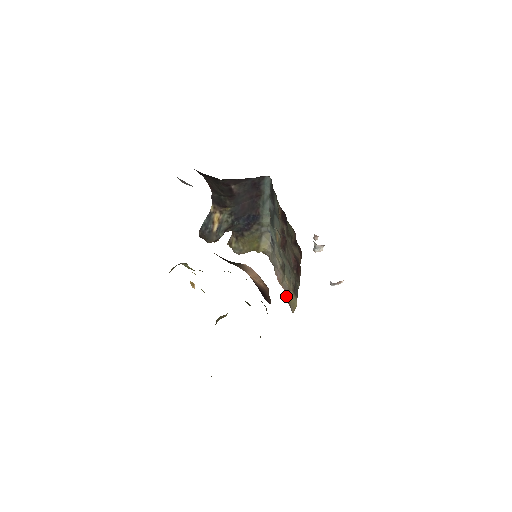
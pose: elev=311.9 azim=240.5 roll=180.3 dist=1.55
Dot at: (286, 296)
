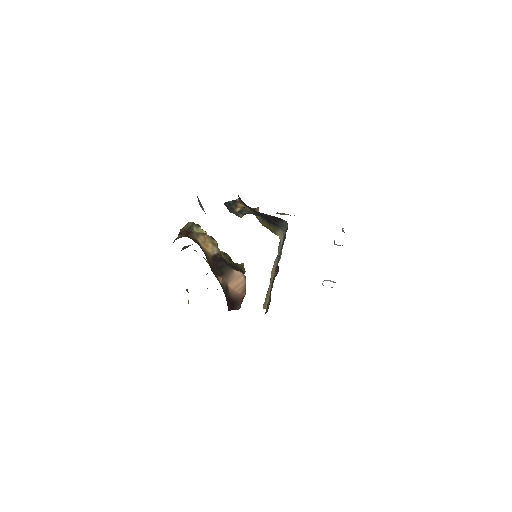
Dot at: (268, 290)
